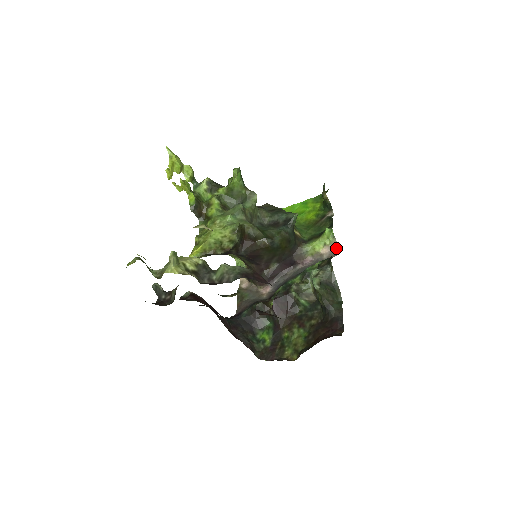
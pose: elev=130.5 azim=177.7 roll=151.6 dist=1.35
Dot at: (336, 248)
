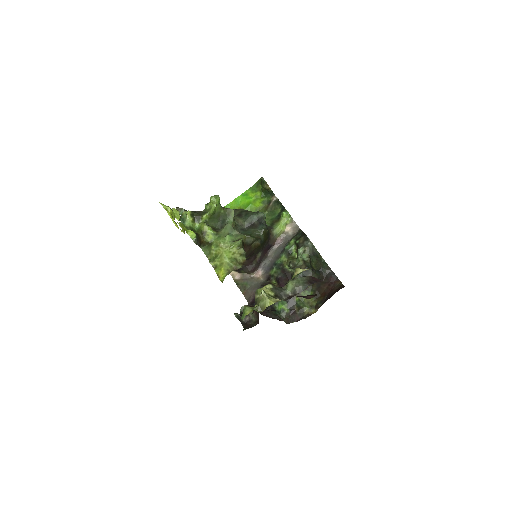
Dot at: (295, 224)
